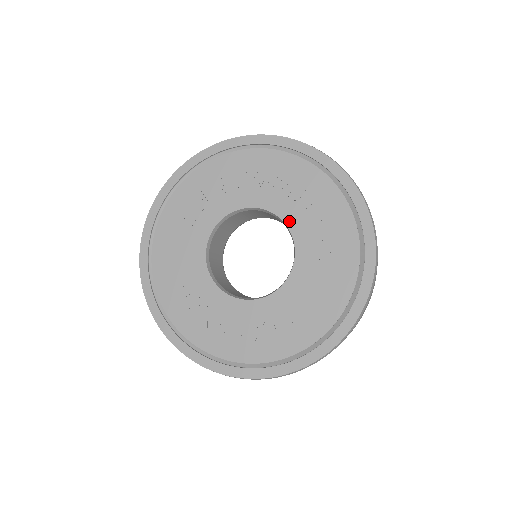
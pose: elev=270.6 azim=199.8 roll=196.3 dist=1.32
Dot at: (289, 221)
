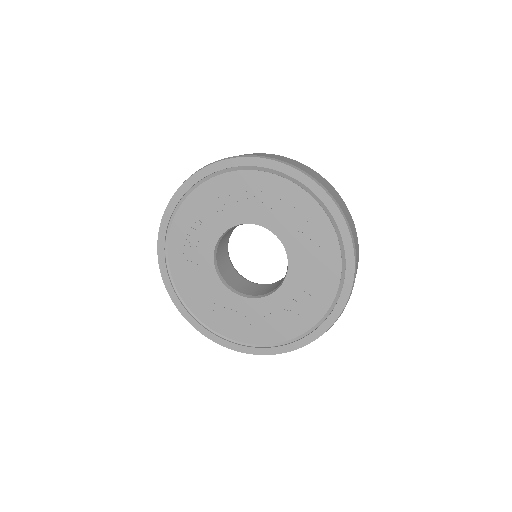
Dot at: (265, 223)
